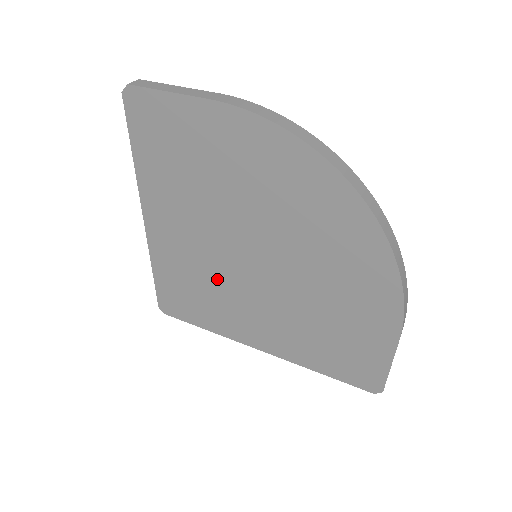
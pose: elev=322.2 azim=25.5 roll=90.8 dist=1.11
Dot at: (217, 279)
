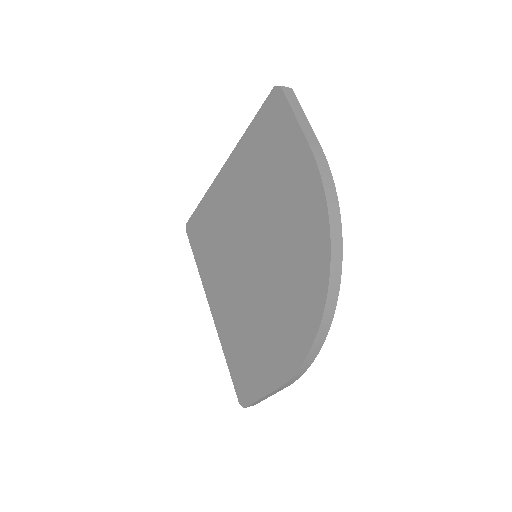
Dot at: (226, 244)
